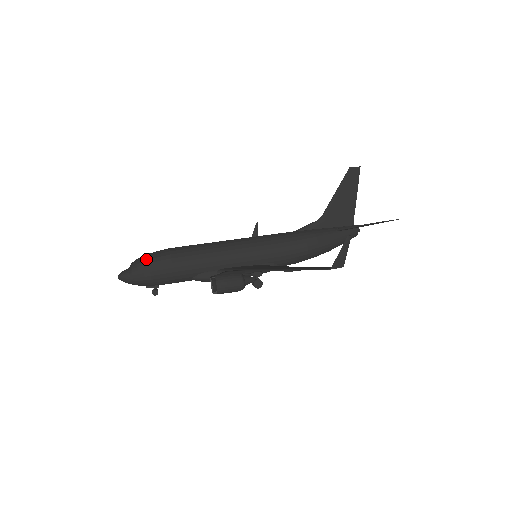
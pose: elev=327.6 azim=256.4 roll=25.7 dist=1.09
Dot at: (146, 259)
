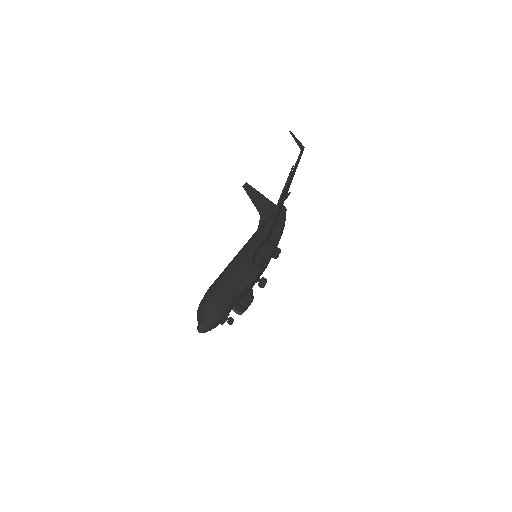
Dot at: (203, 302)
